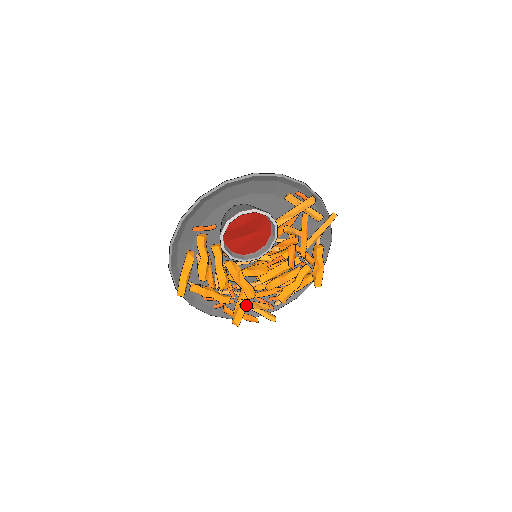
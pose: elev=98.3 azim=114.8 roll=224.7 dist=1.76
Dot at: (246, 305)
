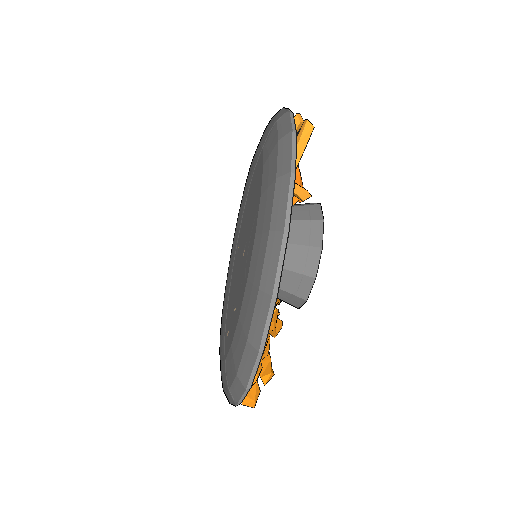
Dot at: occluded
